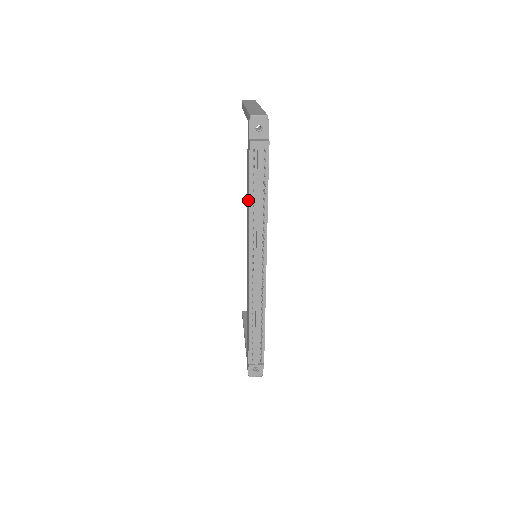
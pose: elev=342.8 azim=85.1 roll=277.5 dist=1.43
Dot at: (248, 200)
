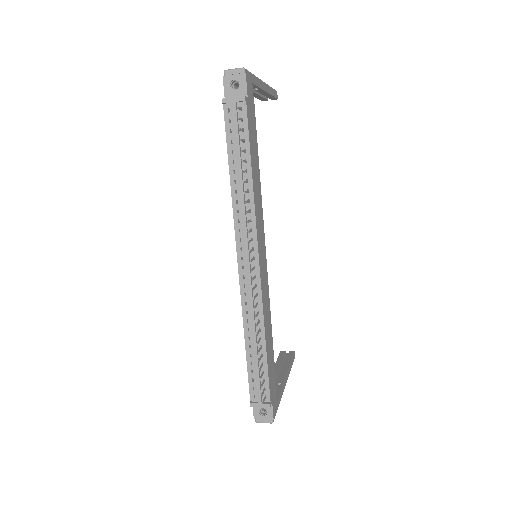
Dot at: occluded
